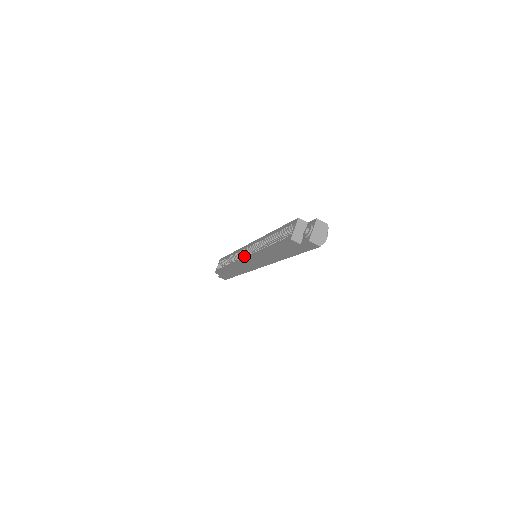
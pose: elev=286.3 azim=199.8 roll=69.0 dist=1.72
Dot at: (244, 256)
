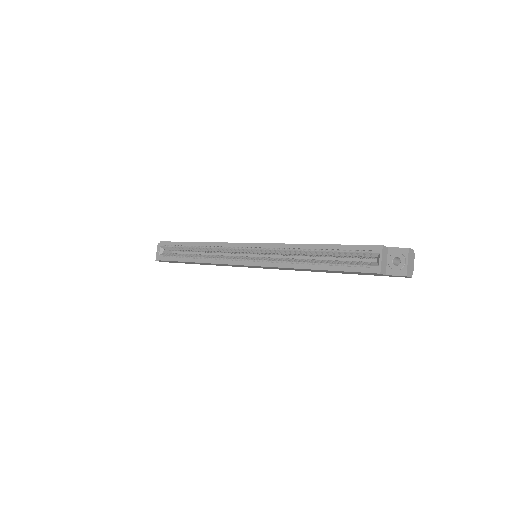
Dot at: (244, 259)
